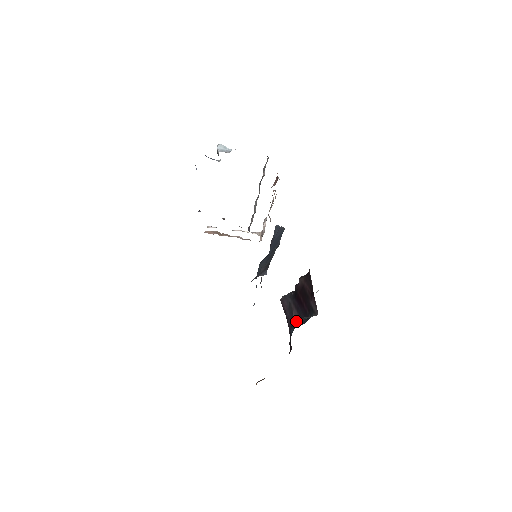
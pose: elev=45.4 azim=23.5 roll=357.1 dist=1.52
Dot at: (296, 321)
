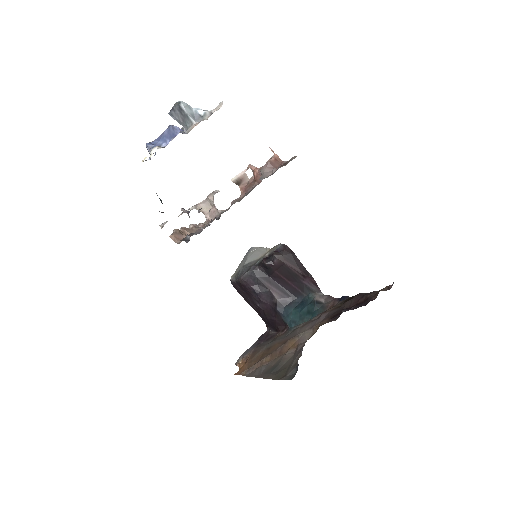
Dot at: (282, 300)
